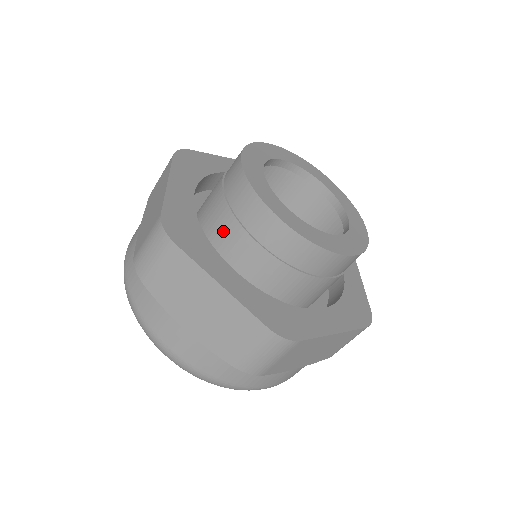
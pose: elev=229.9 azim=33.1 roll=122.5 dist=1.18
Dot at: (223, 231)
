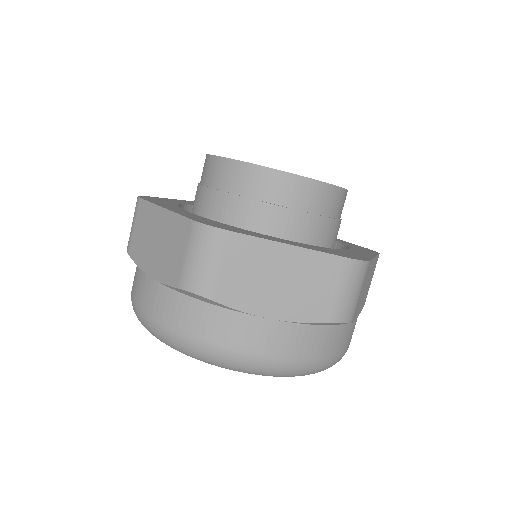
Dot at: (244, 219)
